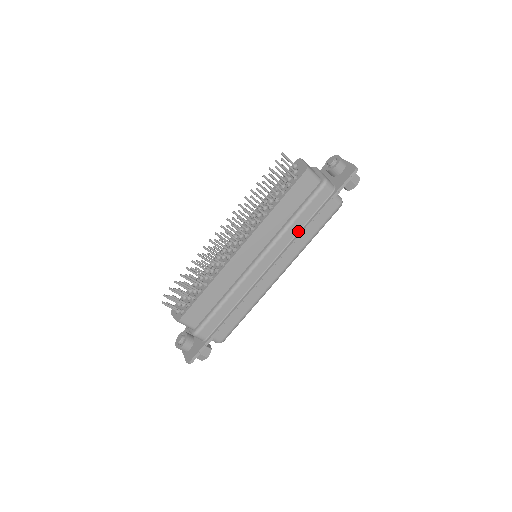
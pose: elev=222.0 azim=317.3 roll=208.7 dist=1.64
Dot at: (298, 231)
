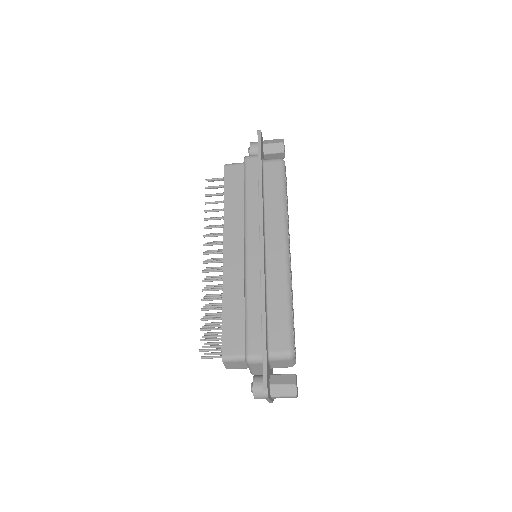
Dot at: (258, 201)
